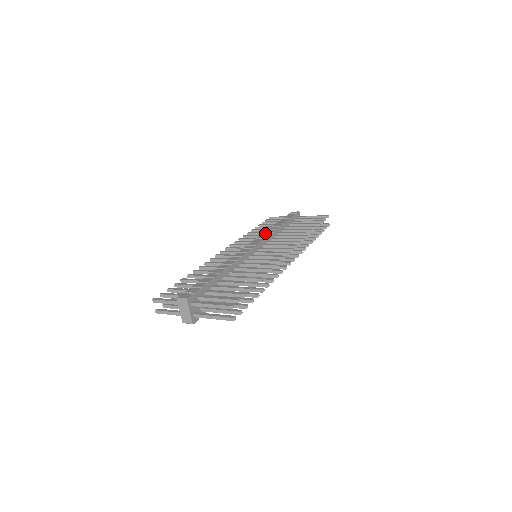
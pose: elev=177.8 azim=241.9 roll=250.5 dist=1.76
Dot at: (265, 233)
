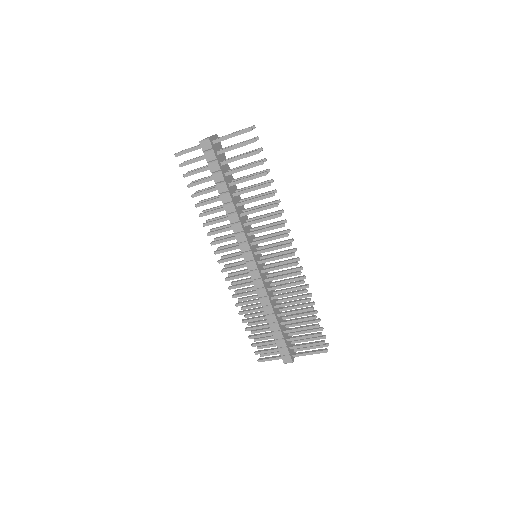
Dot at: occluded
